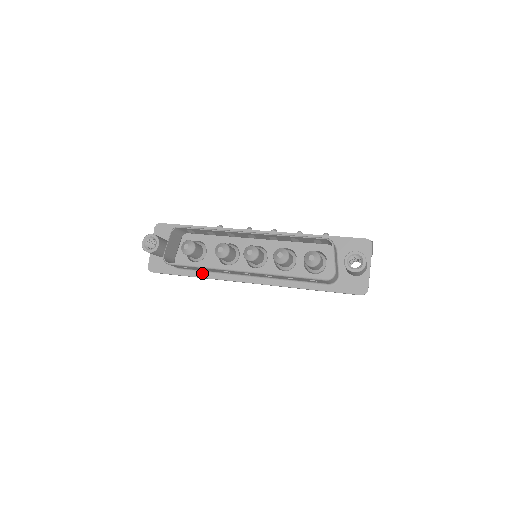
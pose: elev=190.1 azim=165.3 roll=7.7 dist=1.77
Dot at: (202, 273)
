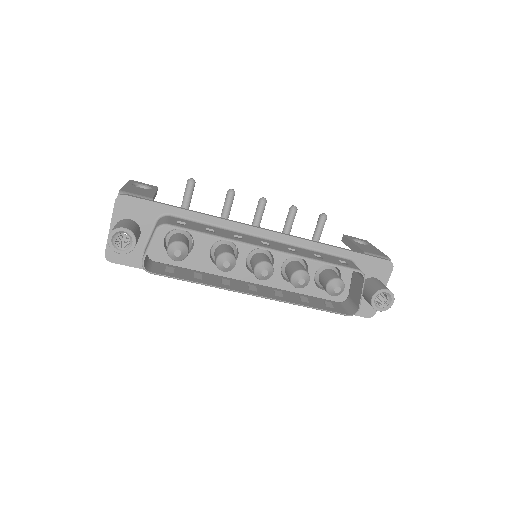
Dot at: occluded
